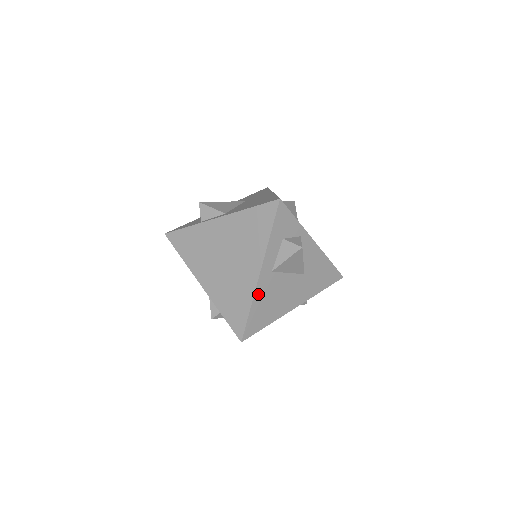
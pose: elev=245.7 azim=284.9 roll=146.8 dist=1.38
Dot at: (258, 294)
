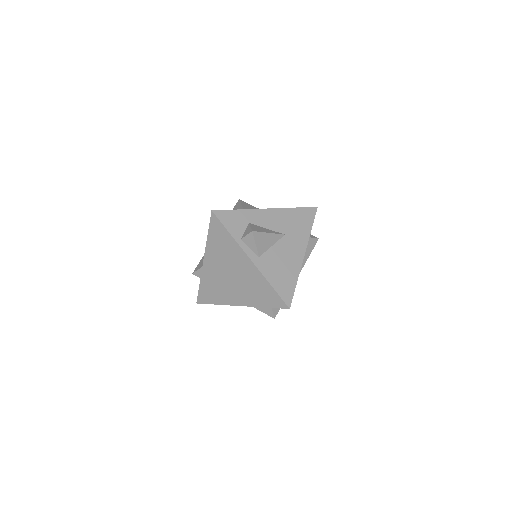
Dot at: occluded
